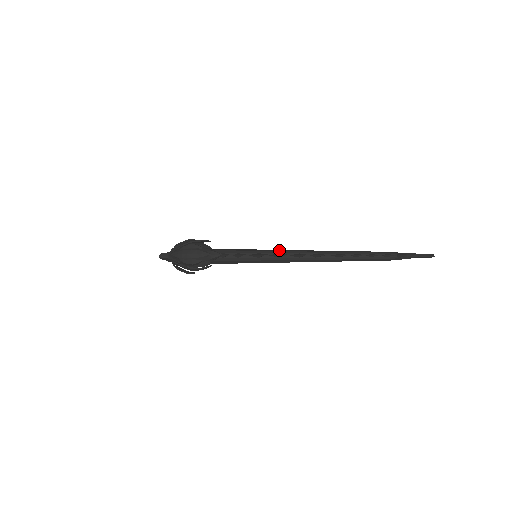
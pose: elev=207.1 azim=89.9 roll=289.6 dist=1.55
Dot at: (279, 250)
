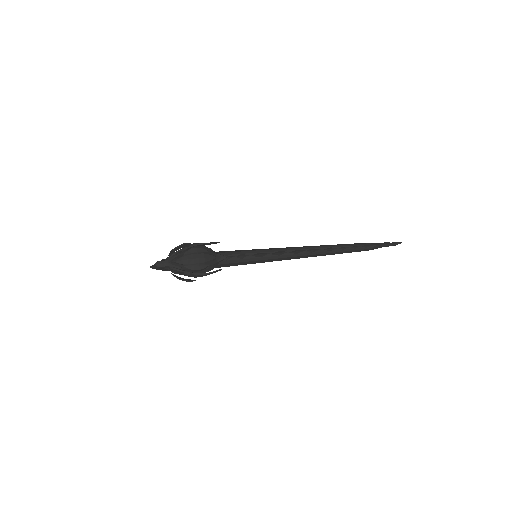
Dot at: (276, 248)
